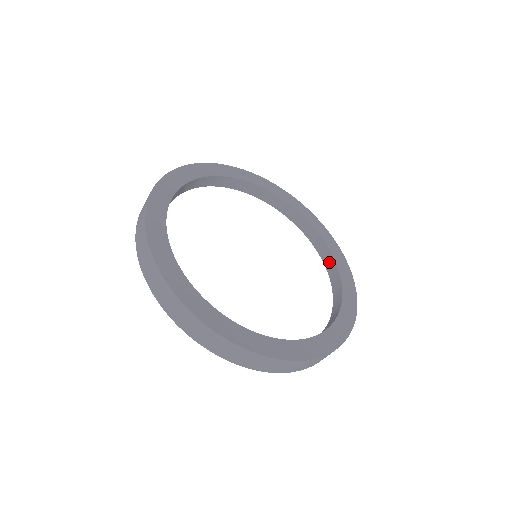
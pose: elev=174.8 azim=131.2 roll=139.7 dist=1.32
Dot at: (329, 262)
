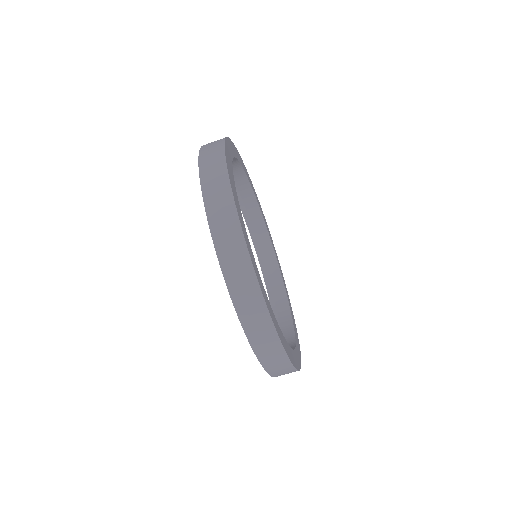
Dot at: (252, 204)
